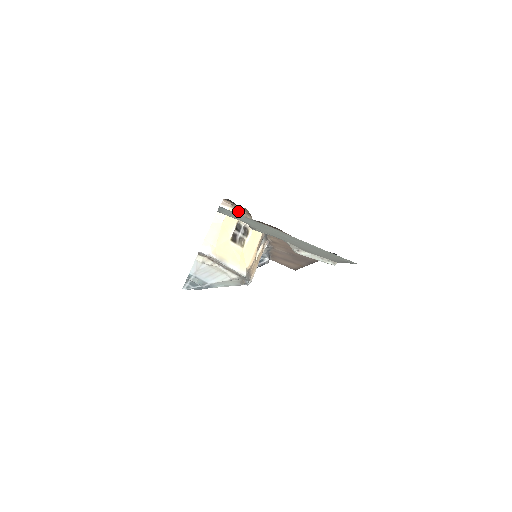
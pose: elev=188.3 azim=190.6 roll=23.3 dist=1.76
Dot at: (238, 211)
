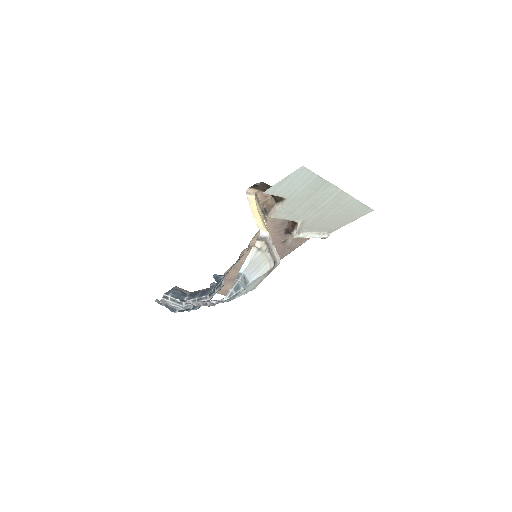
Dot at: (257, 201)
